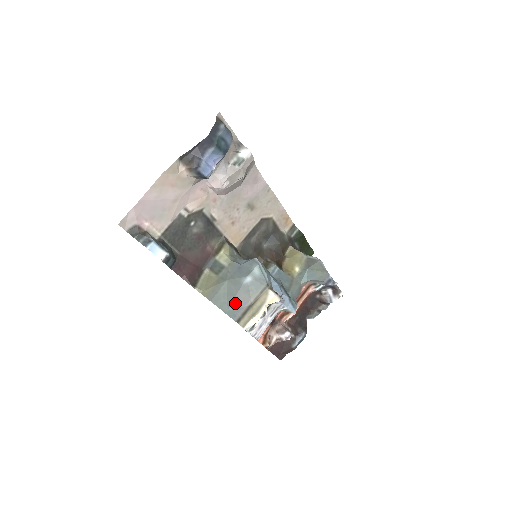
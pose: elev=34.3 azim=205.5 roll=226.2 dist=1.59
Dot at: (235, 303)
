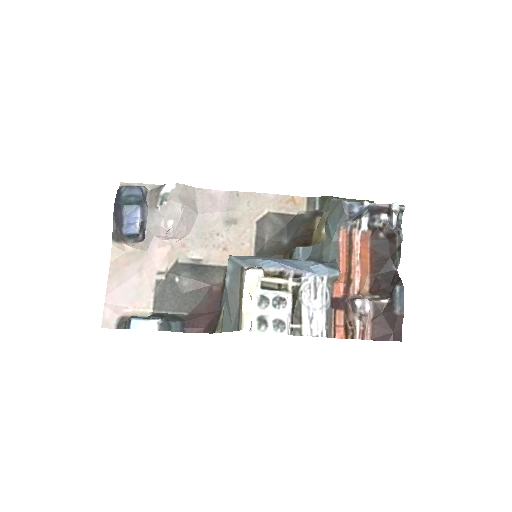
Dot at: (232, 314)
